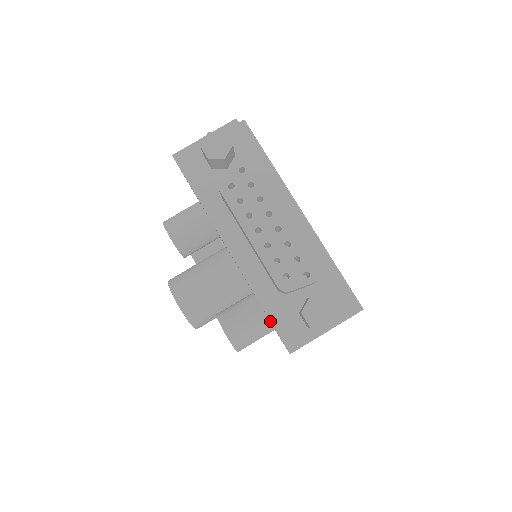
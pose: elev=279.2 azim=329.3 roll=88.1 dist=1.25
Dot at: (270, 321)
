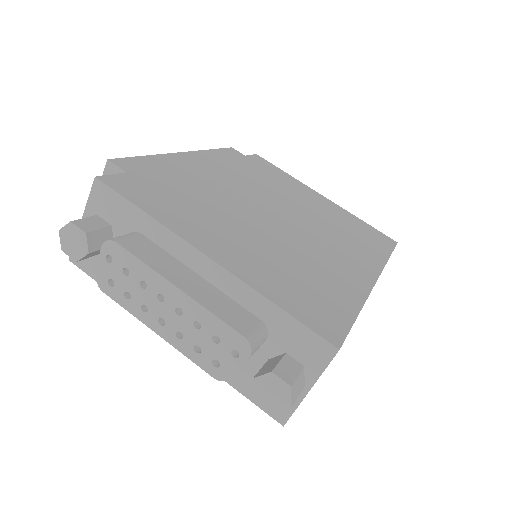
Dot at: occluded
